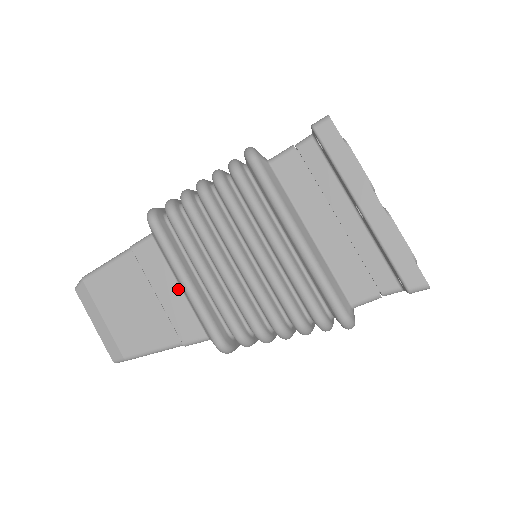
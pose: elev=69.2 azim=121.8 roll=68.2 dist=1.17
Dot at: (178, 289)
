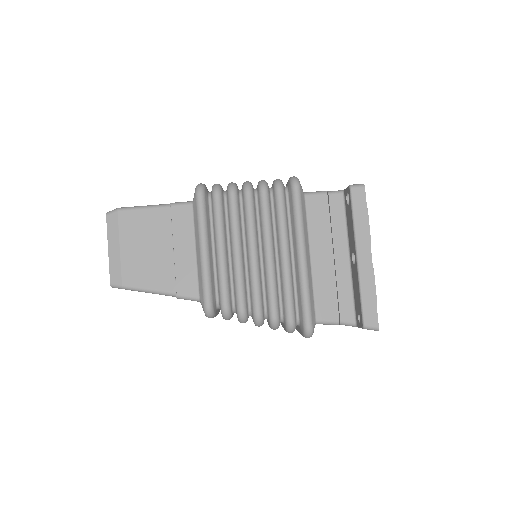
Dot at: (193, 252)
